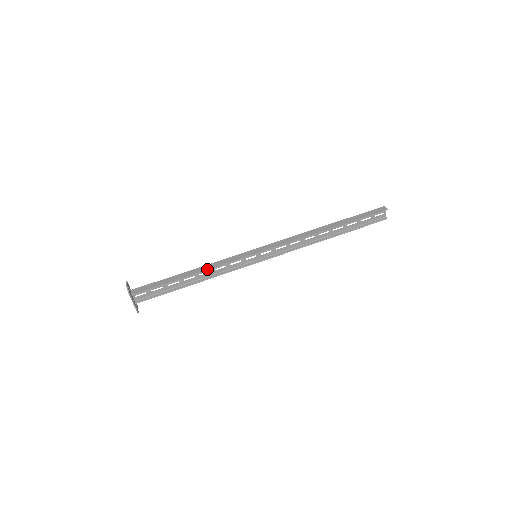
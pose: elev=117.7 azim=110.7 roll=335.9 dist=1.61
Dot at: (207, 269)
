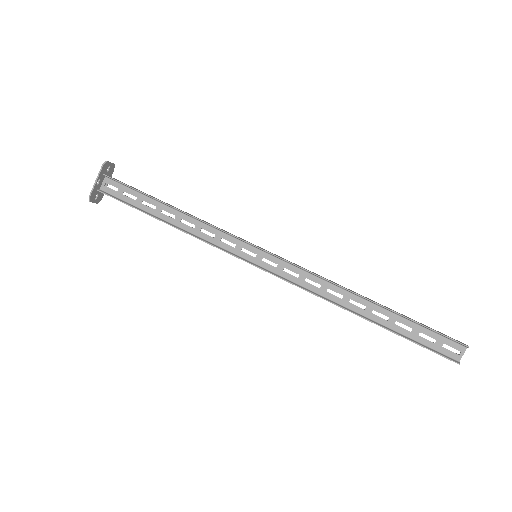
Dot at: (194, 217)
